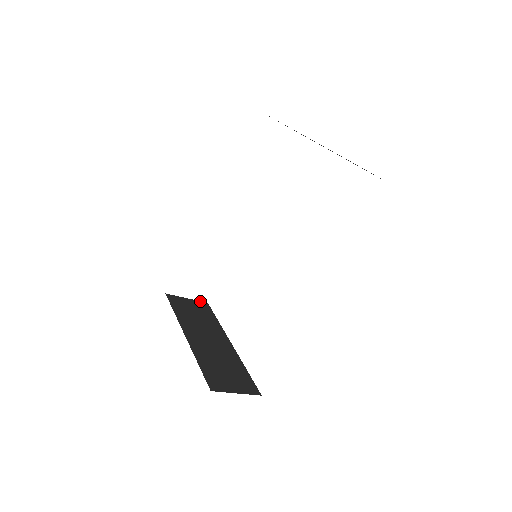
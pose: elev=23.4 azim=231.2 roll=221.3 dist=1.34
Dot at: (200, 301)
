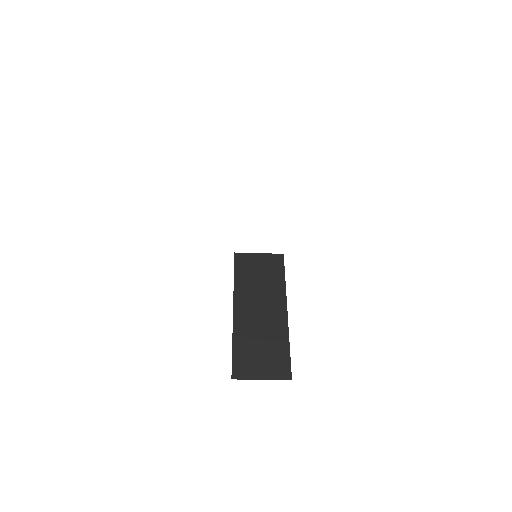
Dot at: (274, 254)
